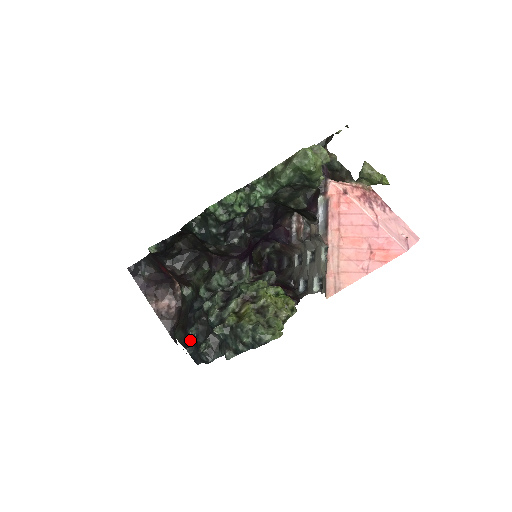
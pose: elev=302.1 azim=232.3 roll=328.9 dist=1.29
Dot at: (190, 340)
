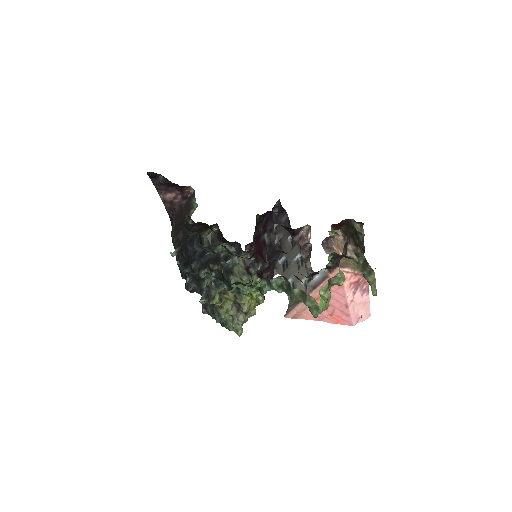
Dot at: (183, 260)
